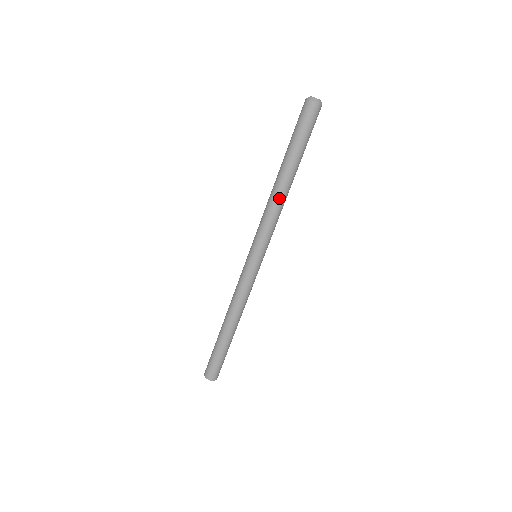
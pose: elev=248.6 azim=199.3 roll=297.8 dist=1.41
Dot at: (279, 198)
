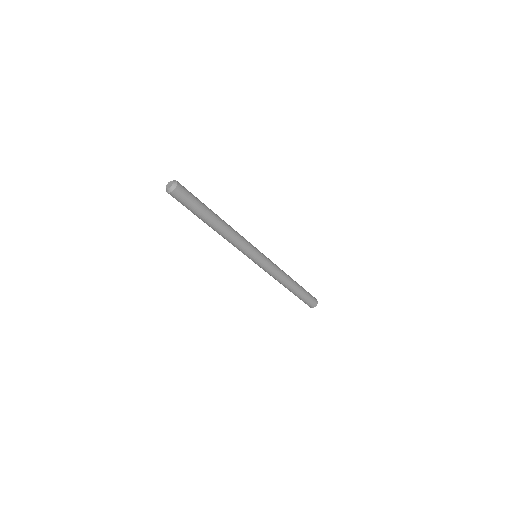
Dot at: (226, 235)
